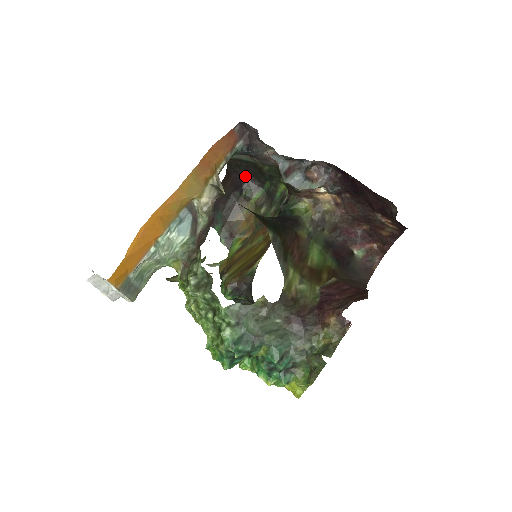
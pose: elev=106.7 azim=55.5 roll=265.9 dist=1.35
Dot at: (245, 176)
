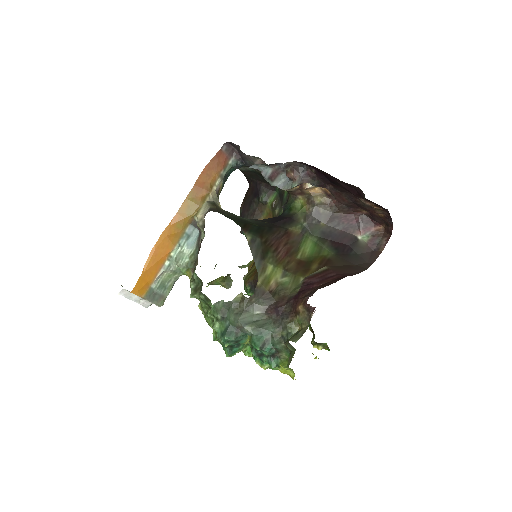
Dot at: (259, 183)
